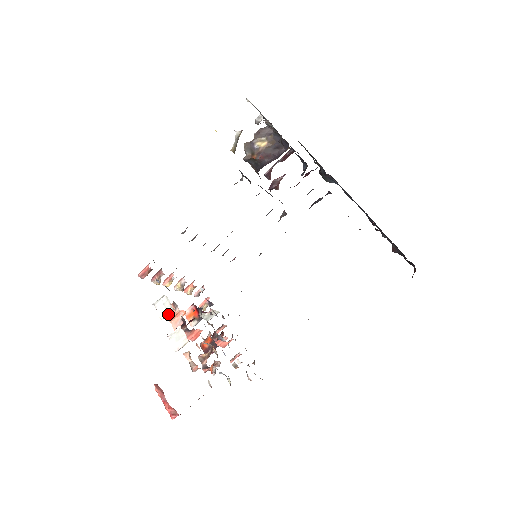
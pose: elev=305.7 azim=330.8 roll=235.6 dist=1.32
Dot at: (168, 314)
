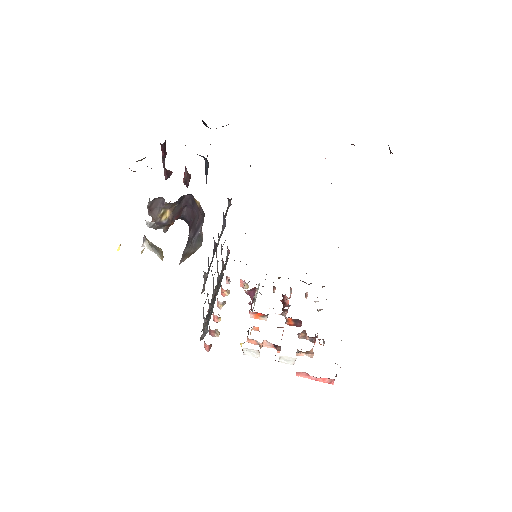
Dot at: (259, 352)
